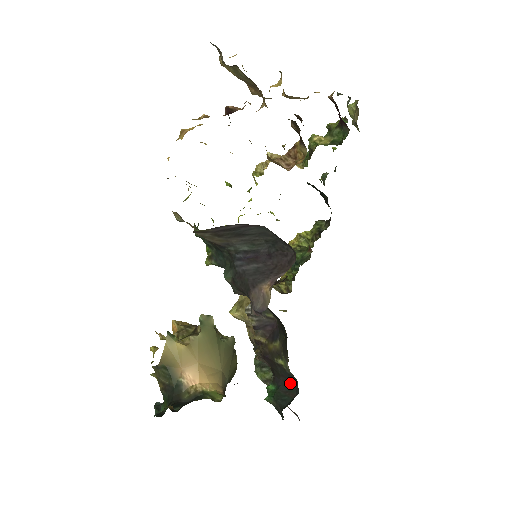
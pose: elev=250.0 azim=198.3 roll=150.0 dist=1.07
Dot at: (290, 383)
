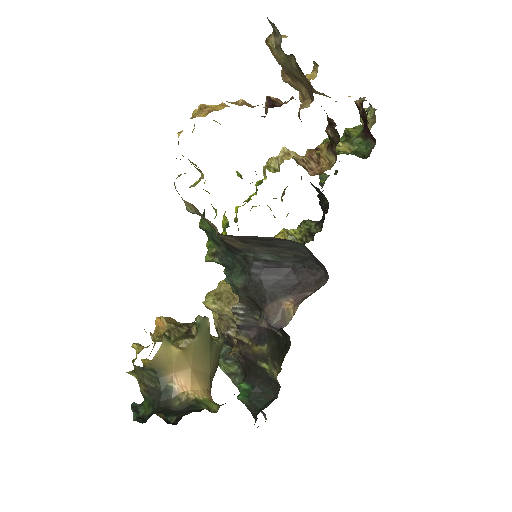
Dot at: (268, 385)
